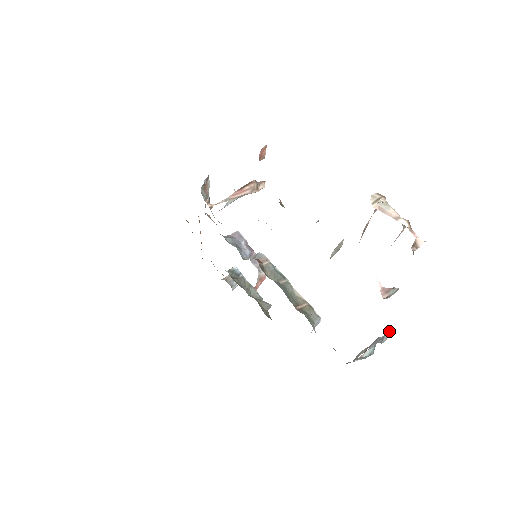
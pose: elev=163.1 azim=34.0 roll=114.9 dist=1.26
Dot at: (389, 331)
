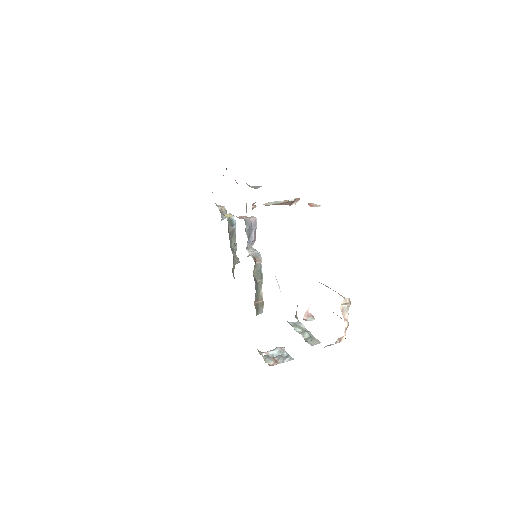
Dot at: (291, 359)
